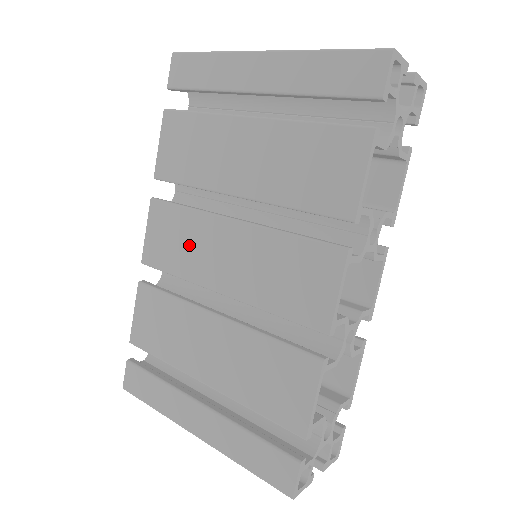
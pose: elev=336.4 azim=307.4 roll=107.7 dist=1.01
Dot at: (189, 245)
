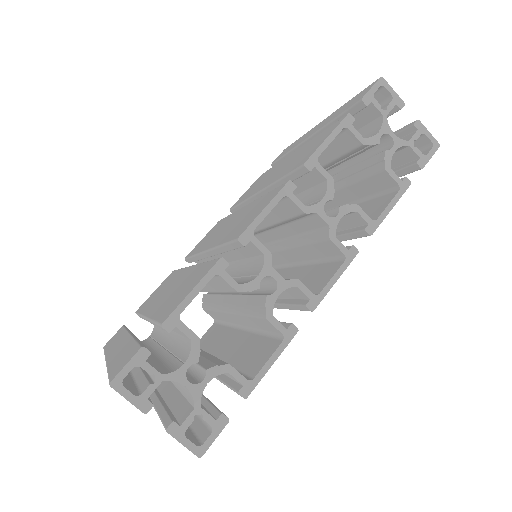
Dot at: (214, 233)
